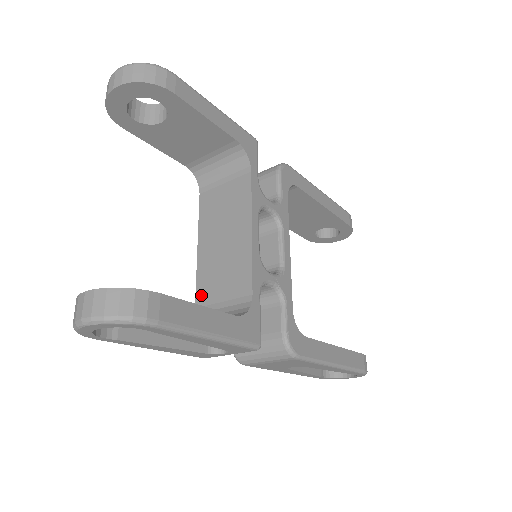
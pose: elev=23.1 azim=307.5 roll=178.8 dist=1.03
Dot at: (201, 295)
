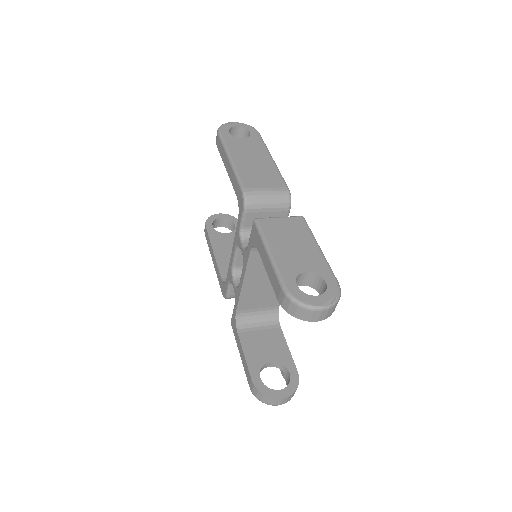
Dot at: (242, 306)
